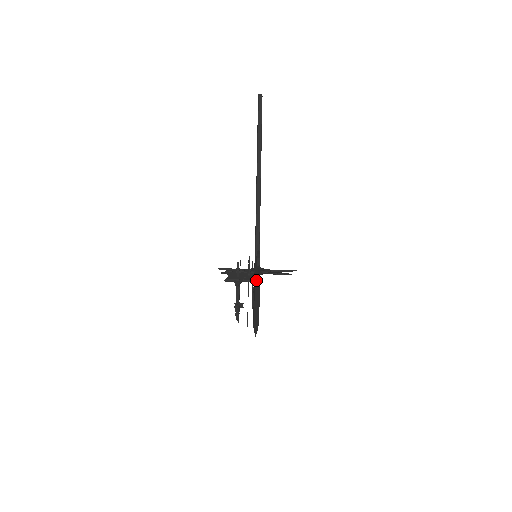
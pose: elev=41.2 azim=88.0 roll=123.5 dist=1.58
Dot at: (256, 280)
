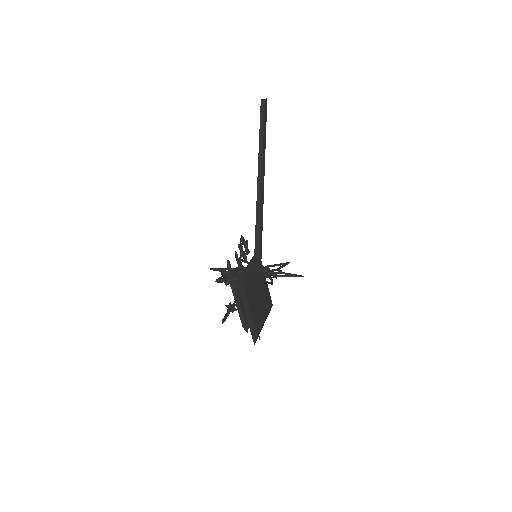
Dot at: (242, 275)
